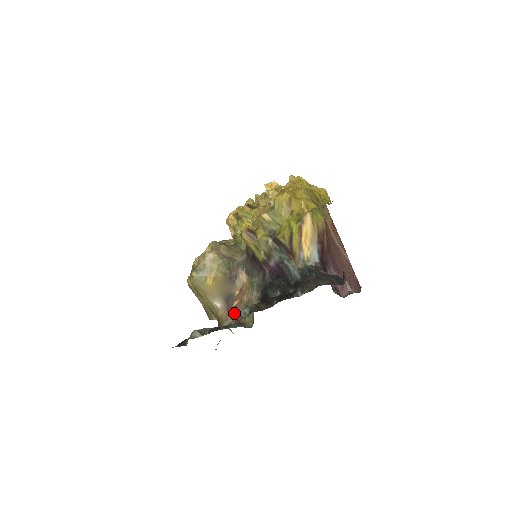
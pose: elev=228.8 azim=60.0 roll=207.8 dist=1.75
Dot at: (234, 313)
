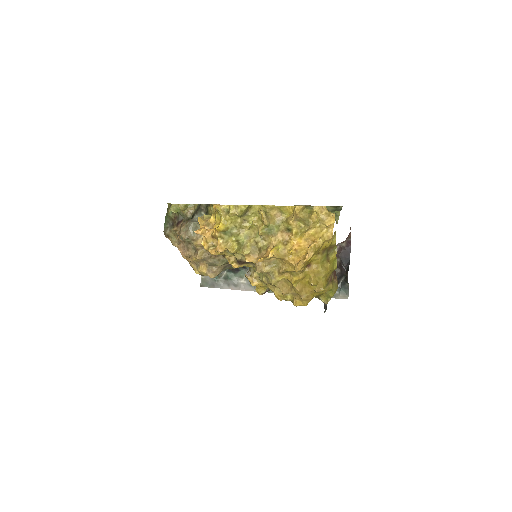
Dot at: occluded
